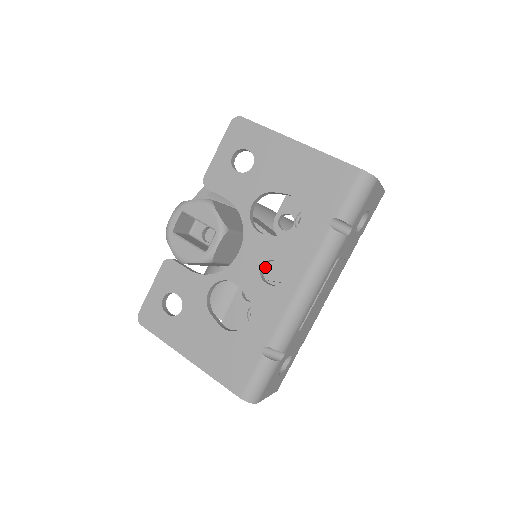
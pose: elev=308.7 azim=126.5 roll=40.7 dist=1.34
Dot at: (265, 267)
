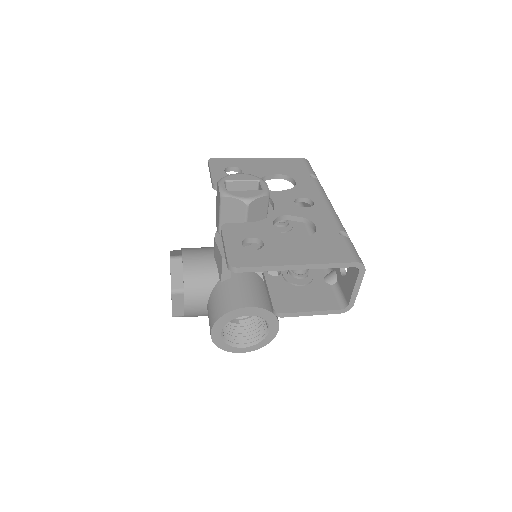
Dot at: occluded
